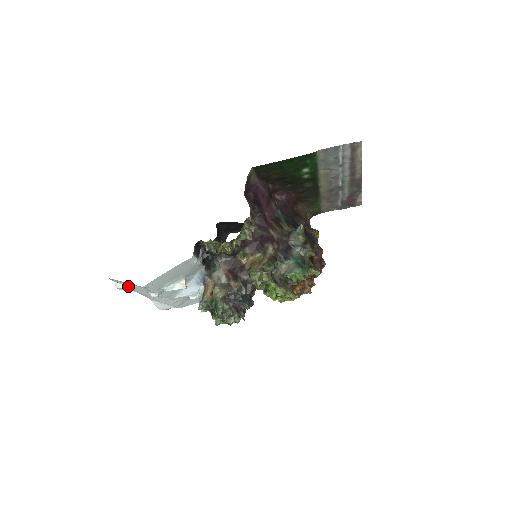
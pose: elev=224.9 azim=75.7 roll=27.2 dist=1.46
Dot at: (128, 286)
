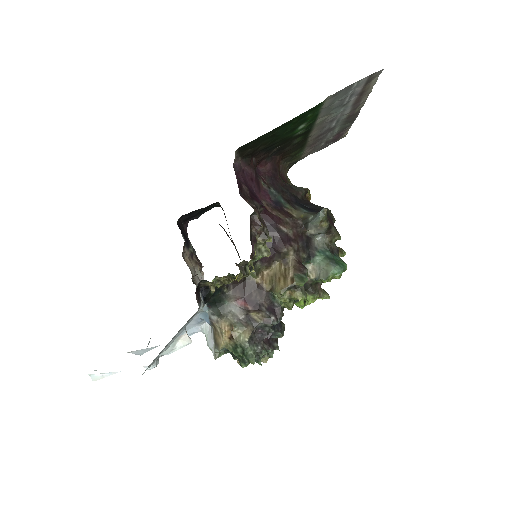
Dot at: (111, 373)
